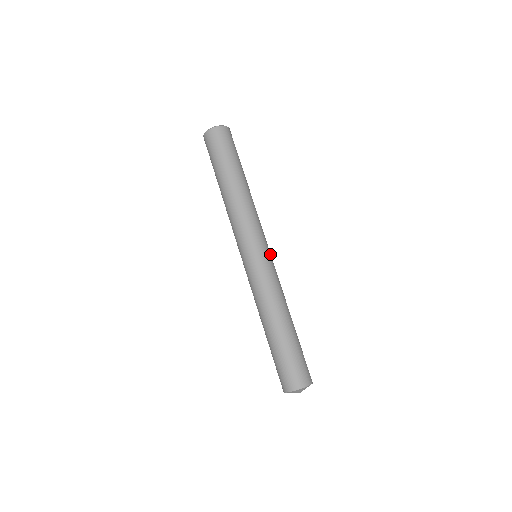
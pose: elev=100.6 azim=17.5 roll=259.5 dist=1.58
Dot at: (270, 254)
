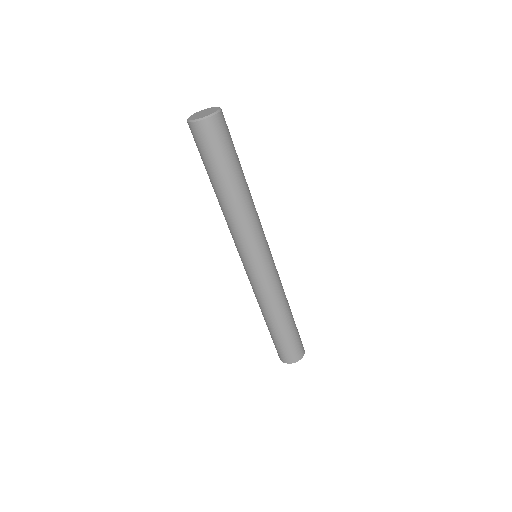
Dot at: (271, 257)
